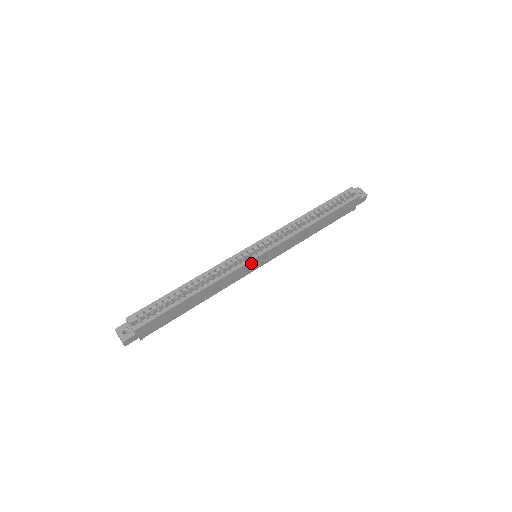
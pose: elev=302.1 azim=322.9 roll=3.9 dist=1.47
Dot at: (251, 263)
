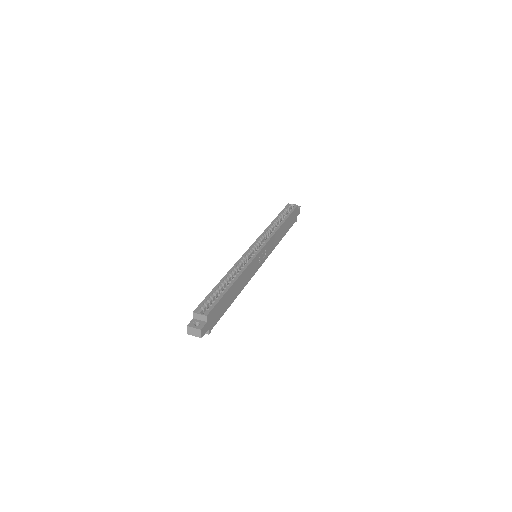
Dot at: (258, 257)
